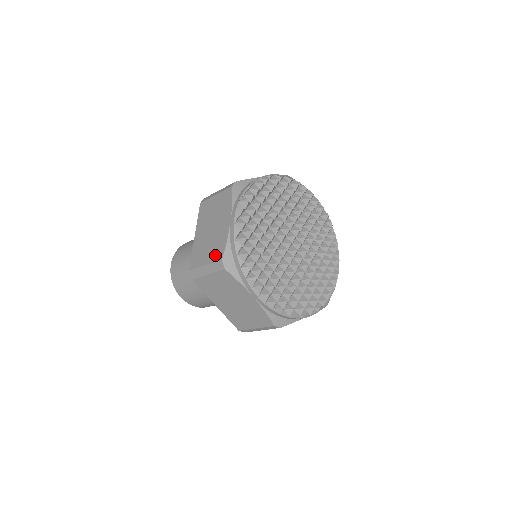
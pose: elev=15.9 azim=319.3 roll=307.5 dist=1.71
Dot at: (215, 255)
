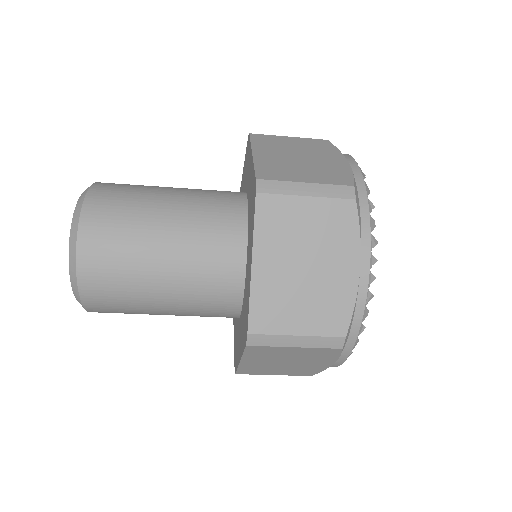
Dot at: (331, 178)
